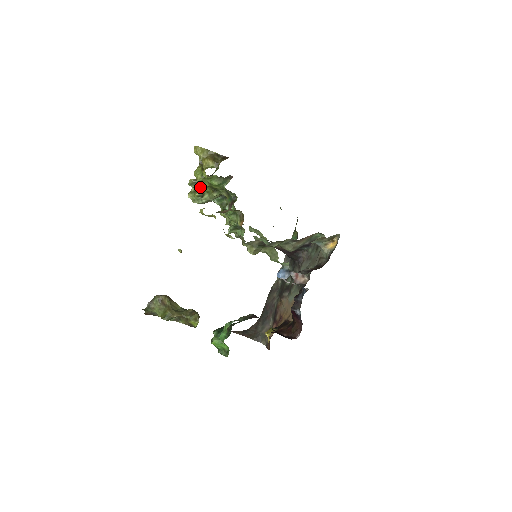
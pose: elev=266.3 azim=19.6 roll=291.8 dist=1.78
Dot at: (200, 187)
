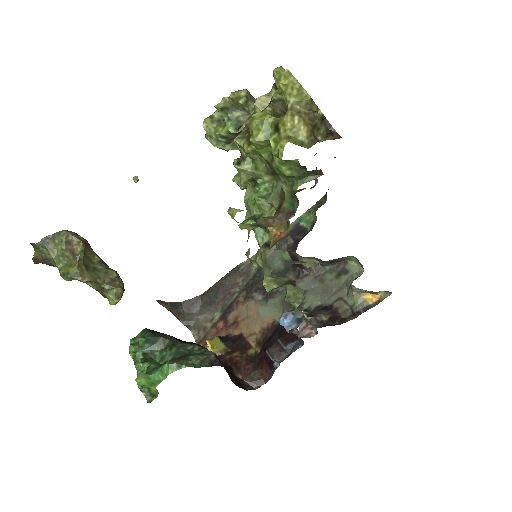
Dot at: (248, 150)
